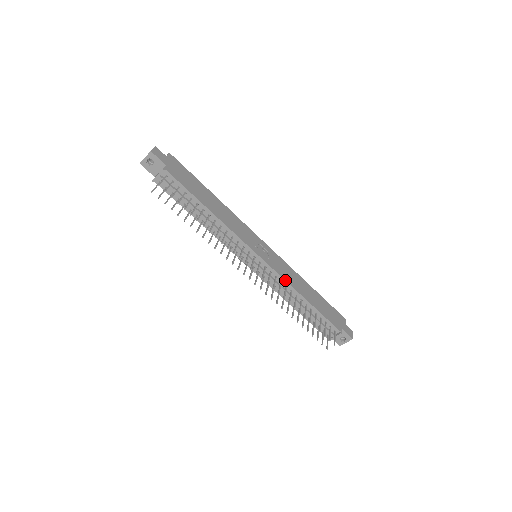
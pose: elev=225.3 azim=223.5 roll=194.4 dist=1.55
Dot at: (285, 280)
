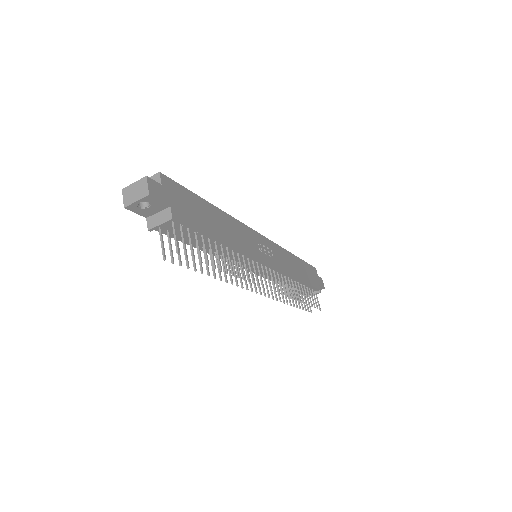
Dot at: (286, 273)
